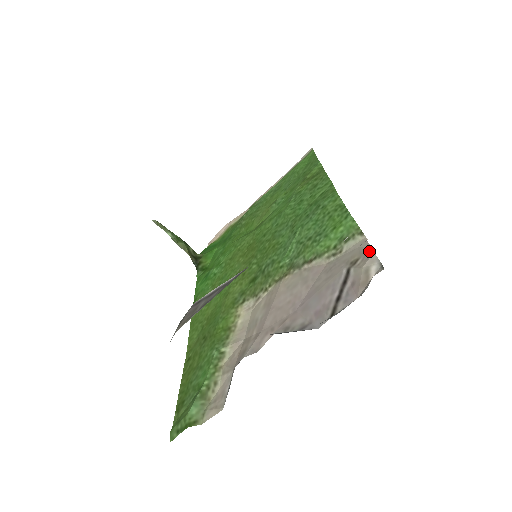
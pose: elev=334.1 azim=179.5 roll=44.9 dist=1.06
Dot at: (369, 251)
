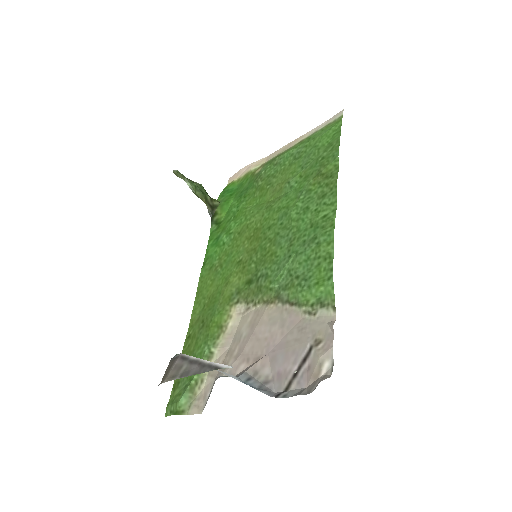
Dot at: (330, 340)
